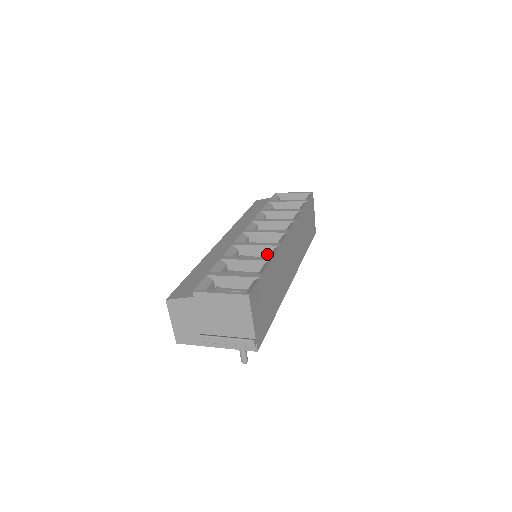
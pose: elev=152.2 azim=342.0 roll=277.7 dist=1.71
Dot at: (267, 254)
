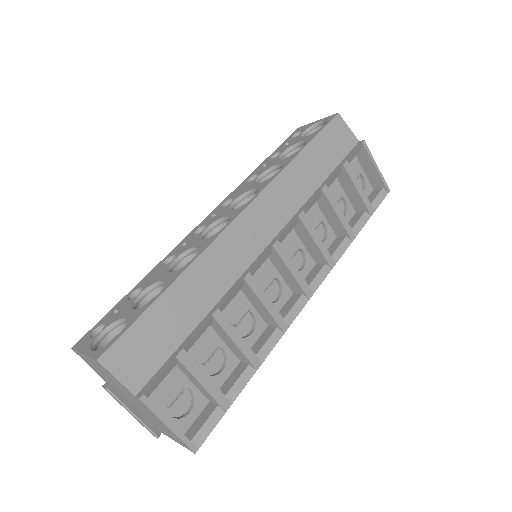
Dot at: (265, 318)
